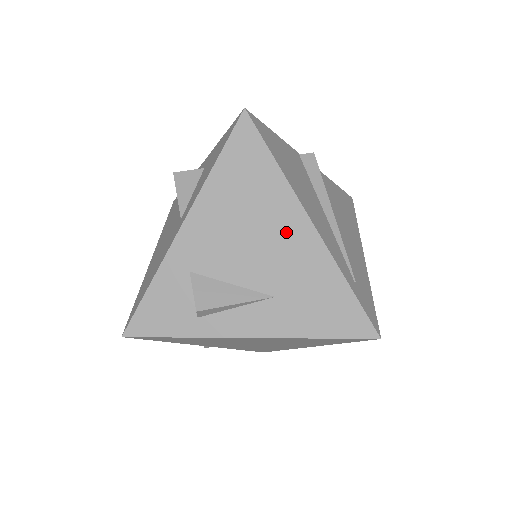
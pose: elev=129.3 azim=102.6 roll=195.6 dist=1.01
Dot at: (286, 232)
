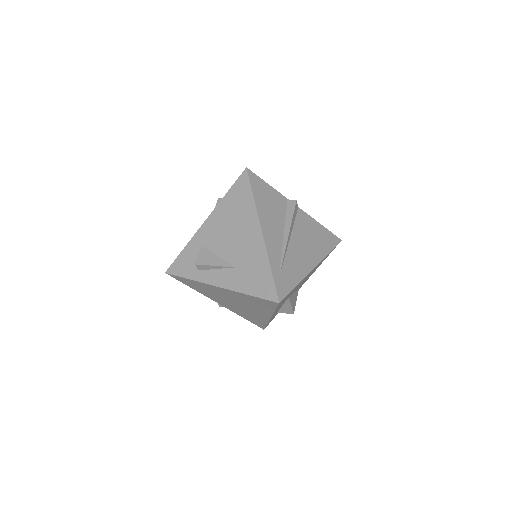
Dot at: (249, 234)
